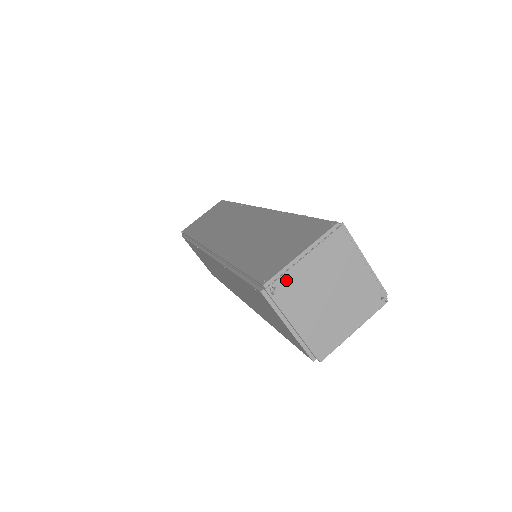
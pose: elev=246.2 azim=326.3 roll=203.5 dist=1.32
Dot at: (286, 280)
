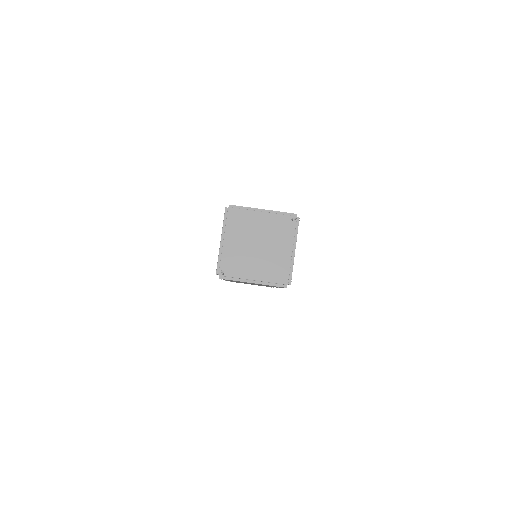
Dot at: (225, 261)
